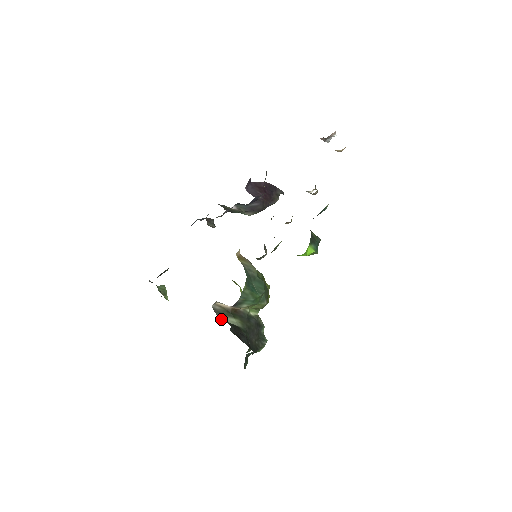
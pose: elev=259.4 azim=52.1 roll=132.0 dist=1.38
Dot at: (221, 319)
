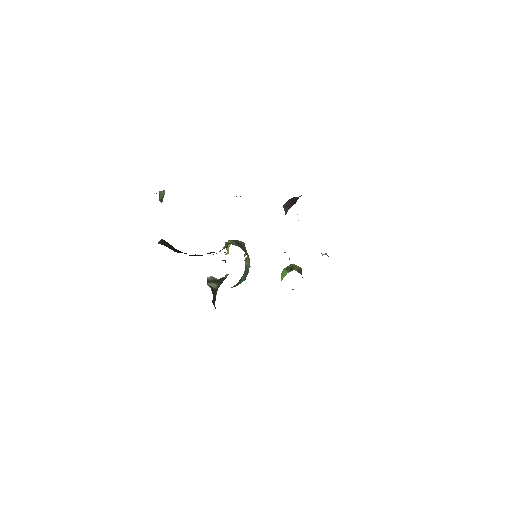
Dot at: (208, 285)
